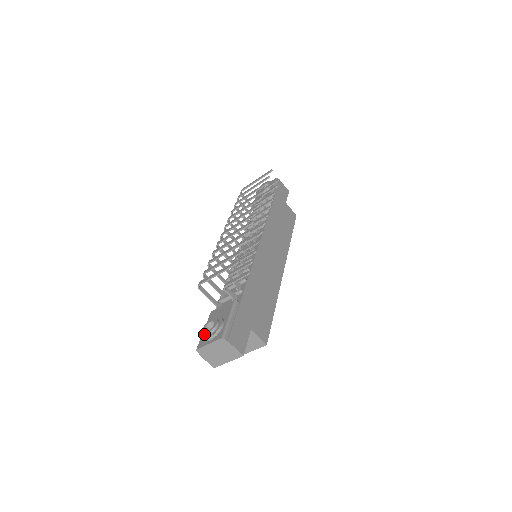
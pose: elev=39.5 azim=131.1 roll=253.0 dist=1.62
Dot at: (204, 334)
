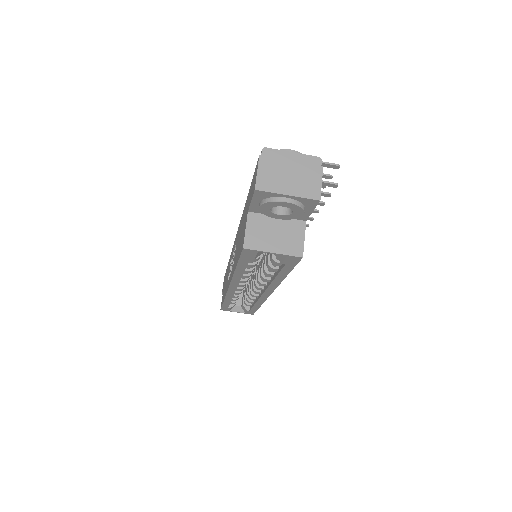
Dot at: (286, 149)
